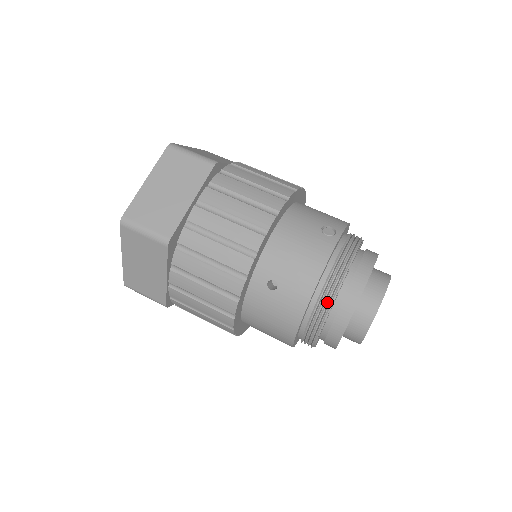
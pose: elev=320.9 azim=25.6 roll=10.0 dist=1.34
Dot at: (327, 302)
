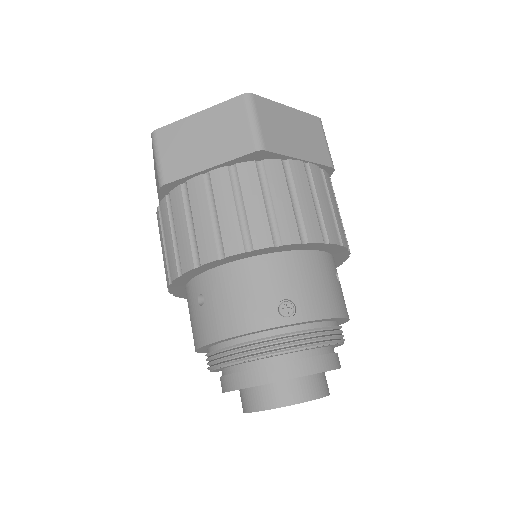
Dot at: (224, 359)
